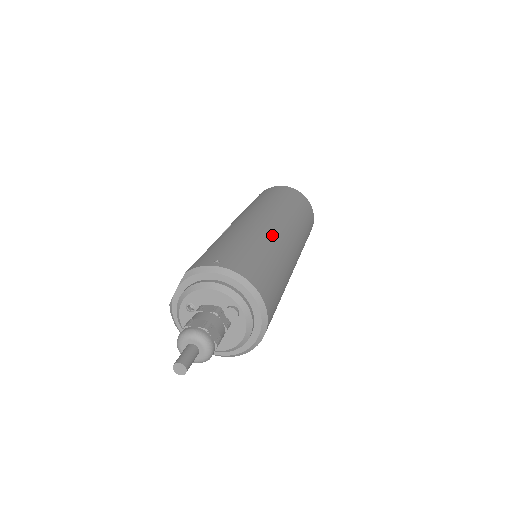
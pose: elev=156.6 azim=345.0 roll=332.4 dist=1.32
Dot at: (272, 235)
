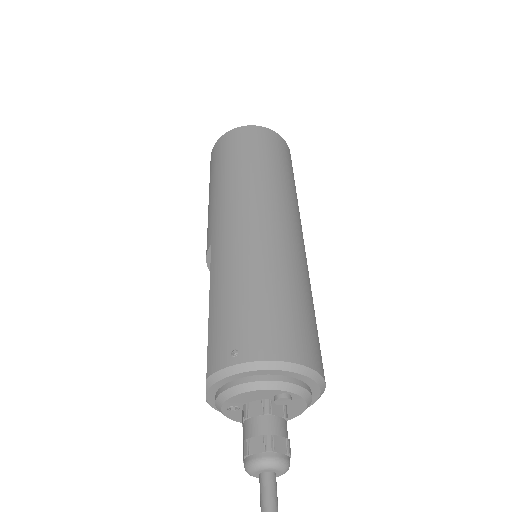
Dot at: (268, 245)
